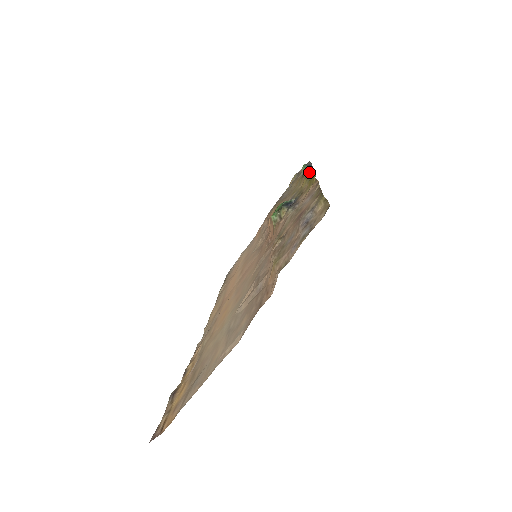
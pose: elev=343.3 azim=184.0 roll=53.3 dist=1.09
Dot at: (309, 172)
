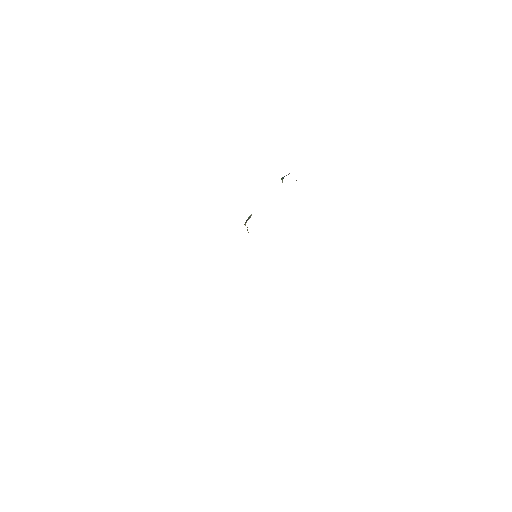
Dot at: occluded
